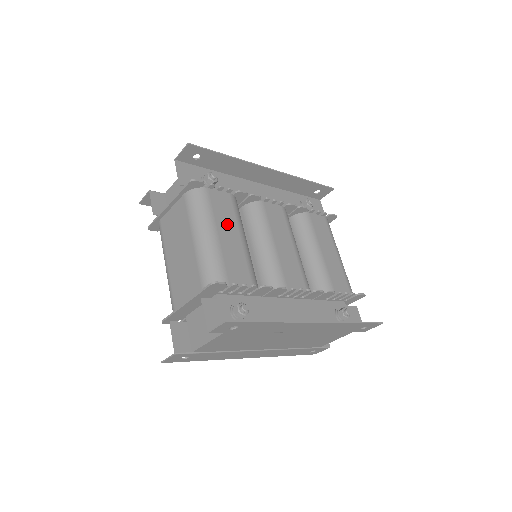
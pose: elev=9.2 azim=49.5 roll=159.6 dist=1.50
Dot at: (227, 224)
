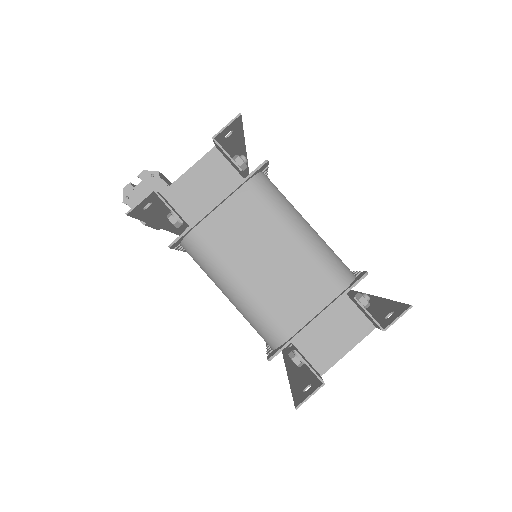
Dot at: occluded
